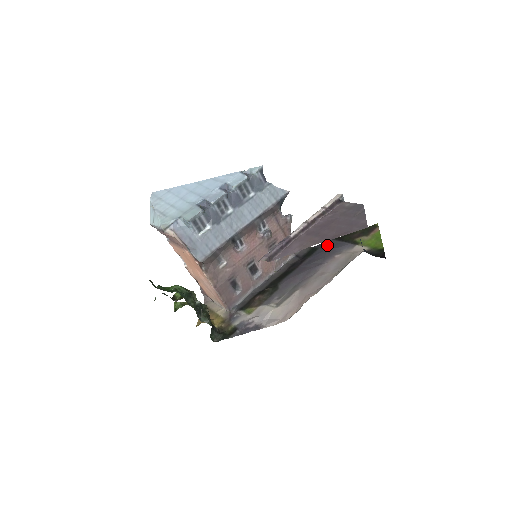
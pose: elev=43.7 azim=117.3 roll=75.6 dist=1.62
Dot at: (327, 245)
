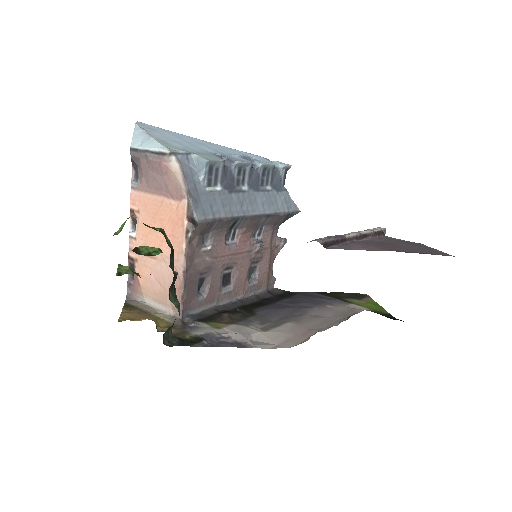
Dot at: (308, 294)
